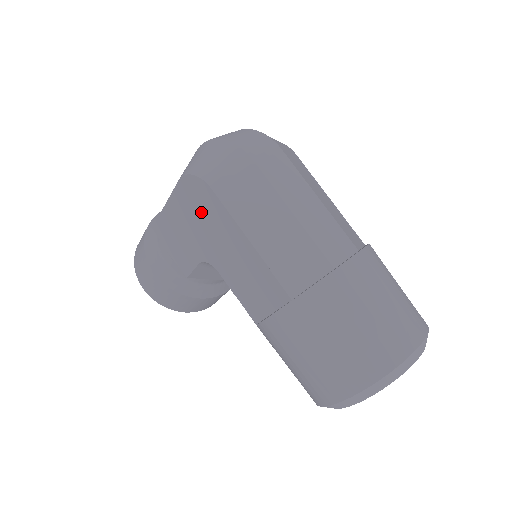
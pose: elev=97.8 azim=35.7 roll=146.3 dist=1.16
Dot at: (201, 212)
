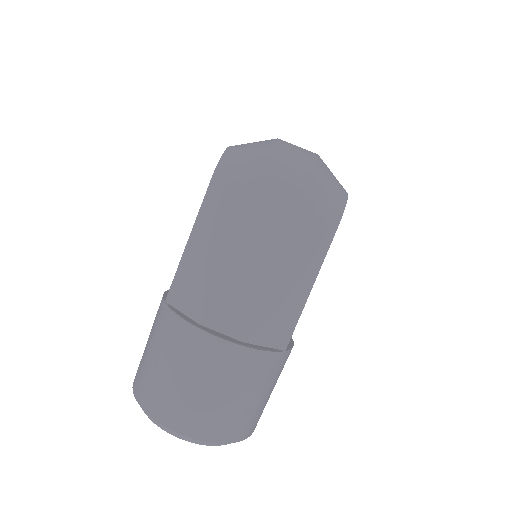
Dot at: occluded
